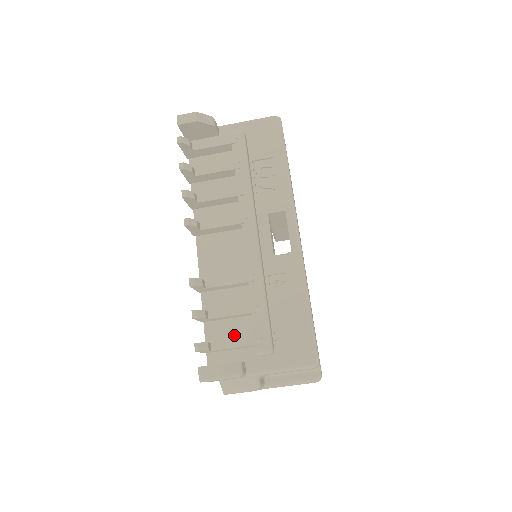
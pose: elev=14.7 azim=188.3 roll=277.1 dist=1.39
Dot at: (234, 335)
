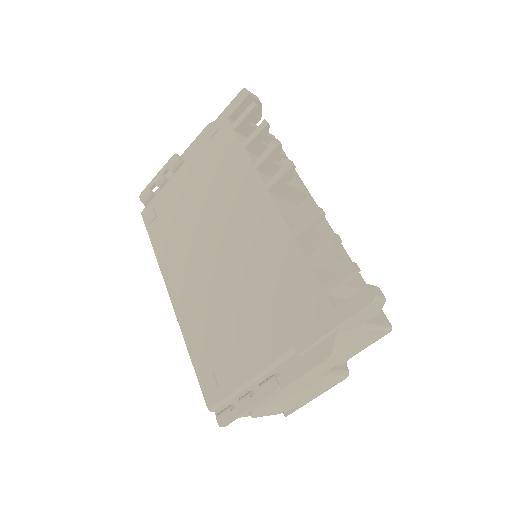
Dot at: occluded
